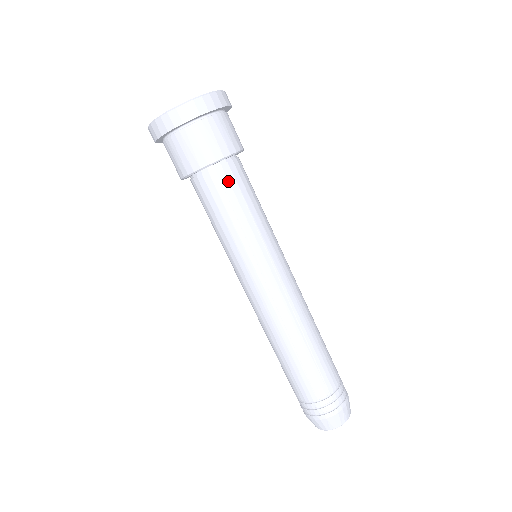
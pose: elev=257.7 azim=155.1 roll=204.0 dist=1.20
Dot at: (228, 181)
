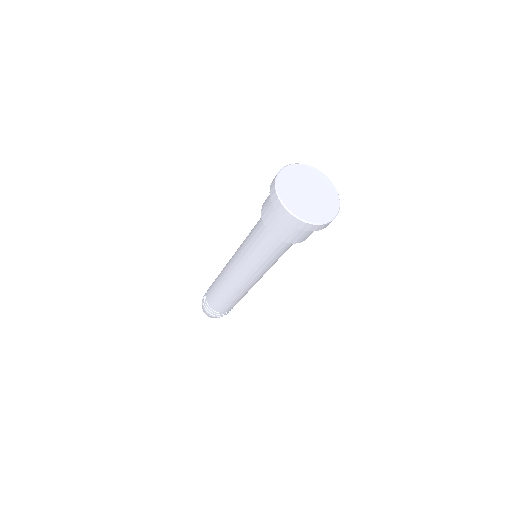
Dot at: (279, 245)
